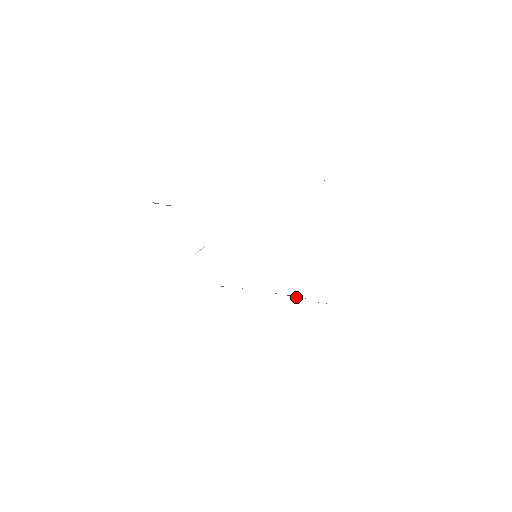
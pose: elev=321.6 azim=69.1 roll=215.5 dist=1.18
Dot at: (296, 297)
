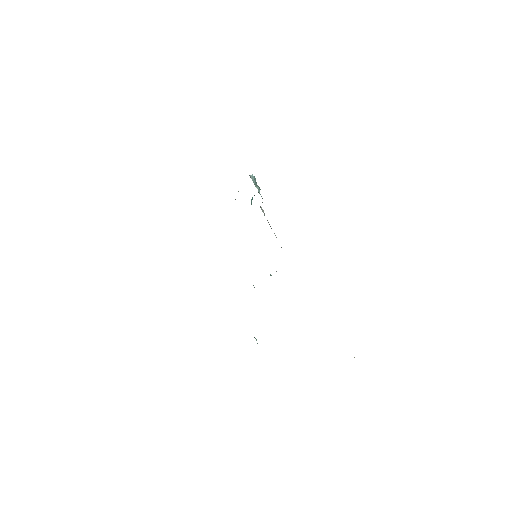
Dot at: (276, 271)
